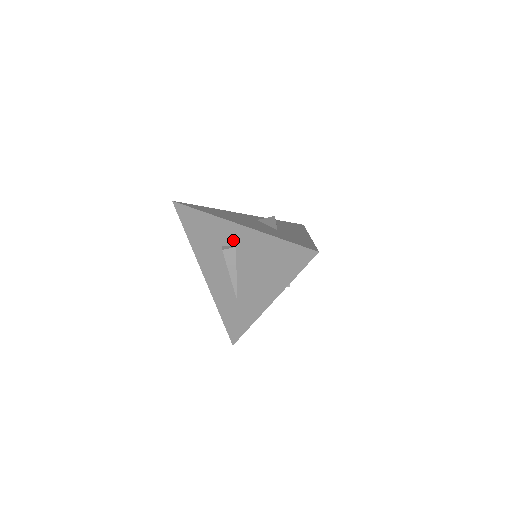
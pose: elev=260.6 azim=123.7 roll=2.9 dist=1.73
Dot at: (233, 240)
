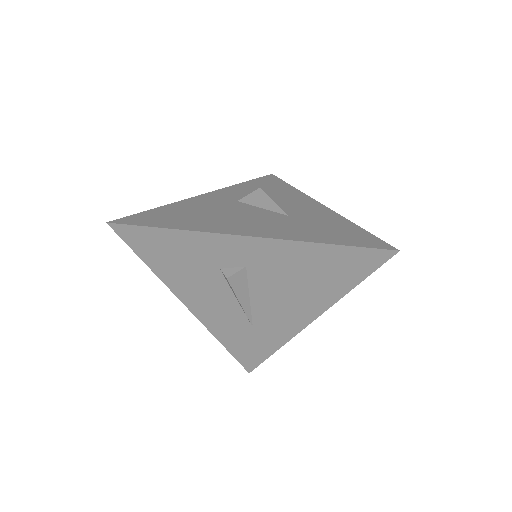
Dot at: (240, 259)
